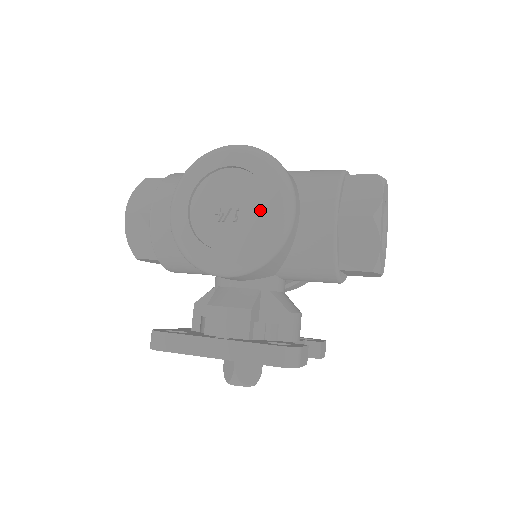
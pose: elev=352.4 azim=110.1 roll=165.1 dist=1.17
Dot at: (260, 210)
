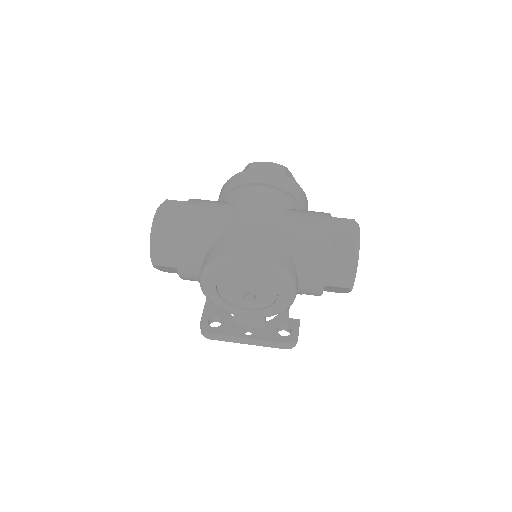
Dot at: (272, 294)
